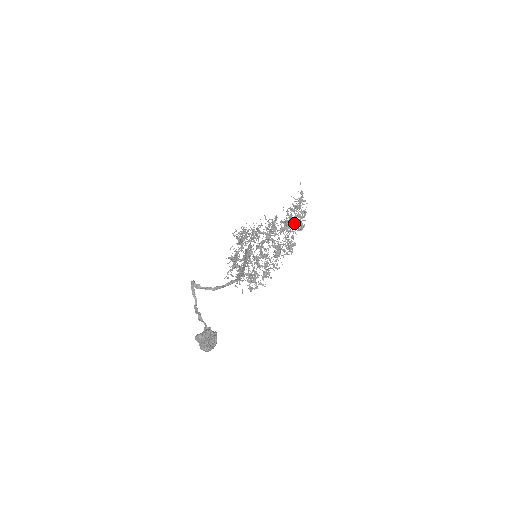
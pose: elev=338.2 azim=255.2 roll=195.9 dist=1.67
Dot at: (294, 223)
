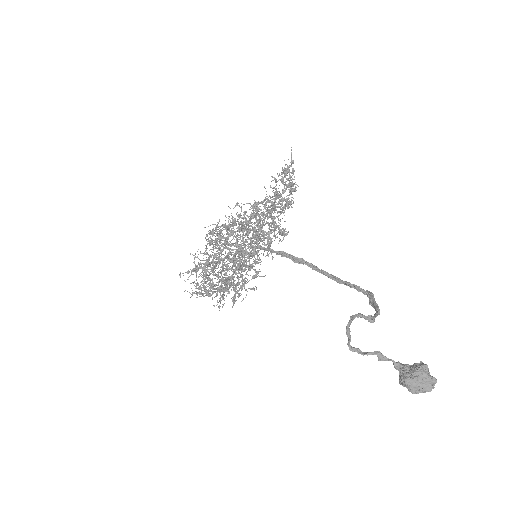
Dot at: (291, 201)
